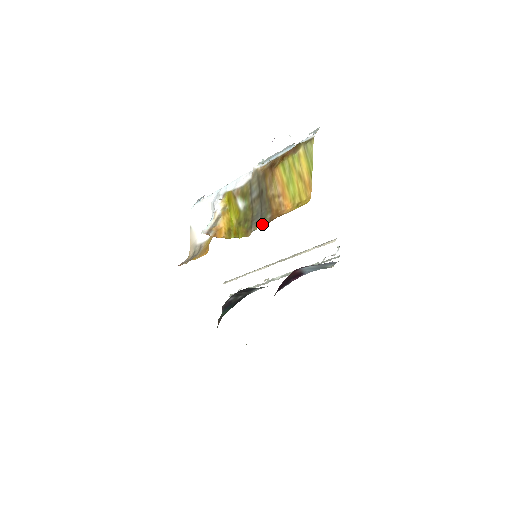
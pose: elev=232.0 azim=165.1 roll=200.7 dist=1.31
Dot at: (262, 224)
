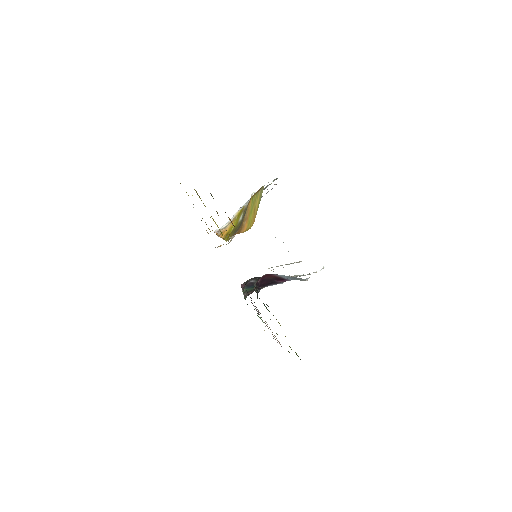
Dot at: (231, 236)
